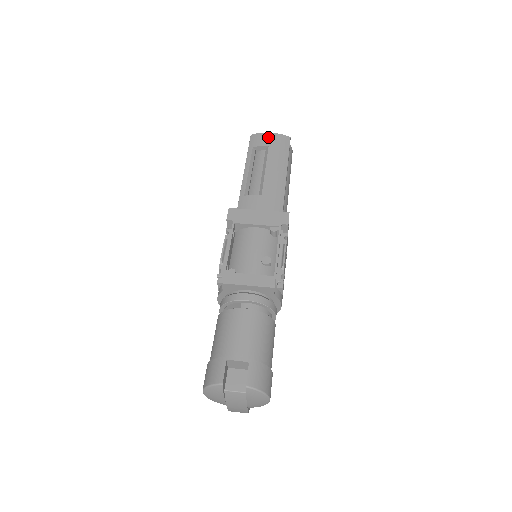
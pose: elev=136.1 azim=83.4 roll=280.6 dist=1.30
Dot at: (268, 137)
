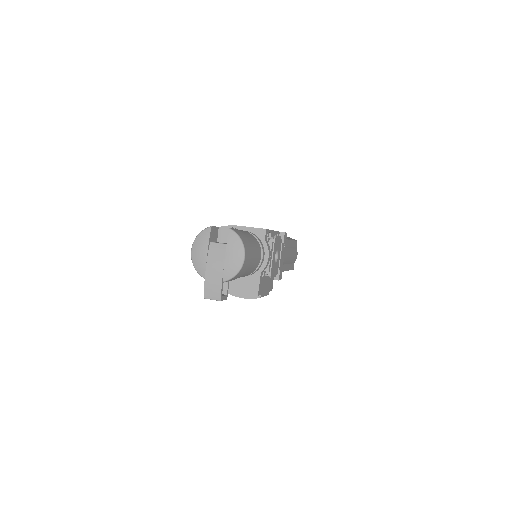
Dot at: occluded
